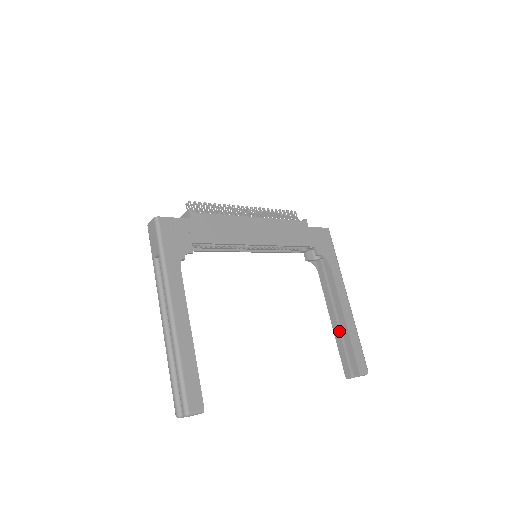
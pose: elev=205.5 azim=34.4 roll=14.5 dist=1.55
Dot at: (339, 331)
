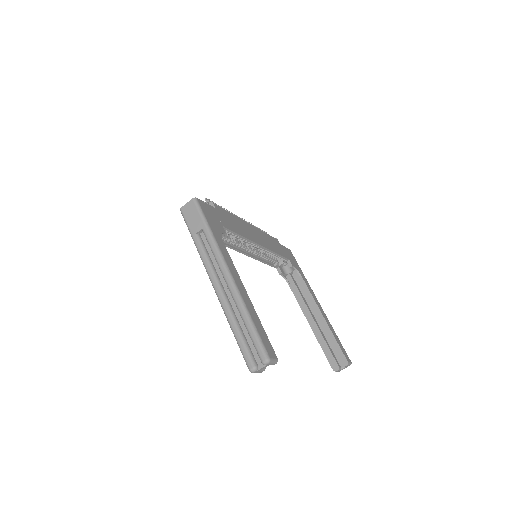
Dot at: (320, 331)
